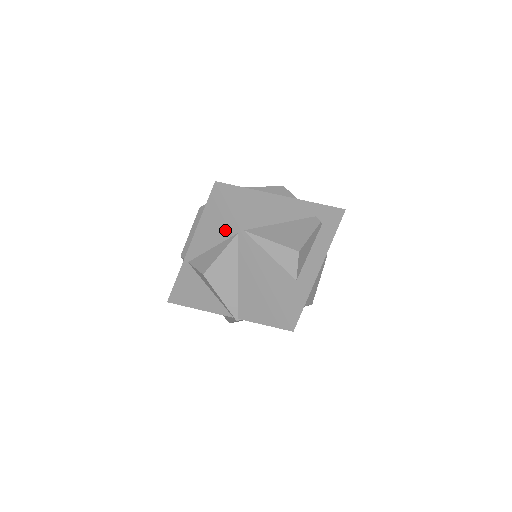
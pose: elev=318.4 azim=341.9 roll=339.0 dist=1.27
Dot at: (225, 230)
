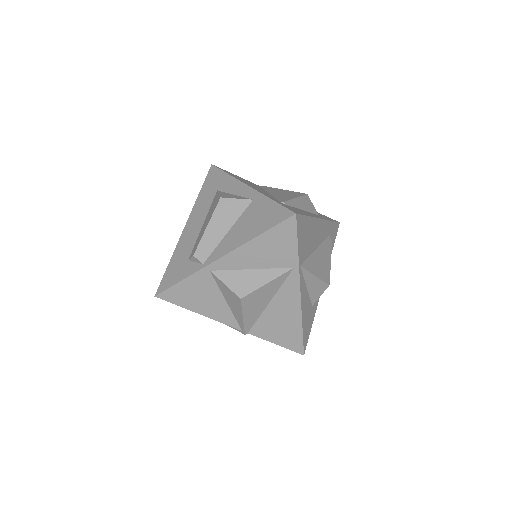
Dot at: (280, 260)
